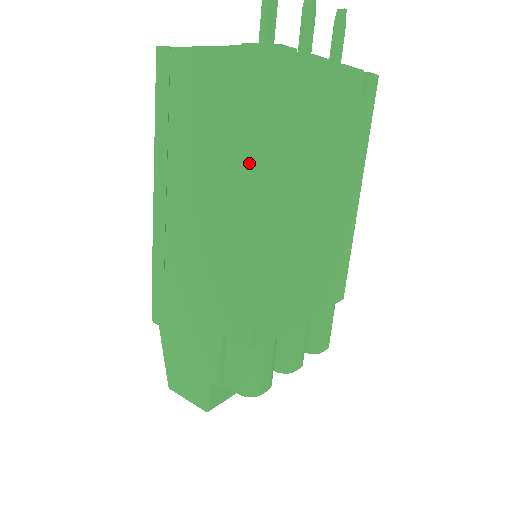
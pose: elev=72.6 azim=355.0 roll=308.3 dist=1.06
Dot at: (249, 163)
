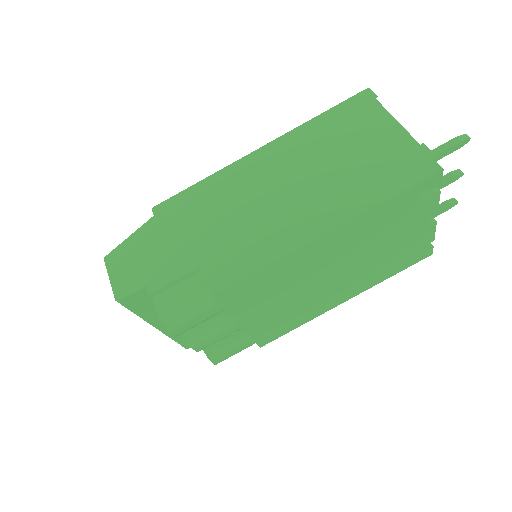
Dot at: (353, 198)
